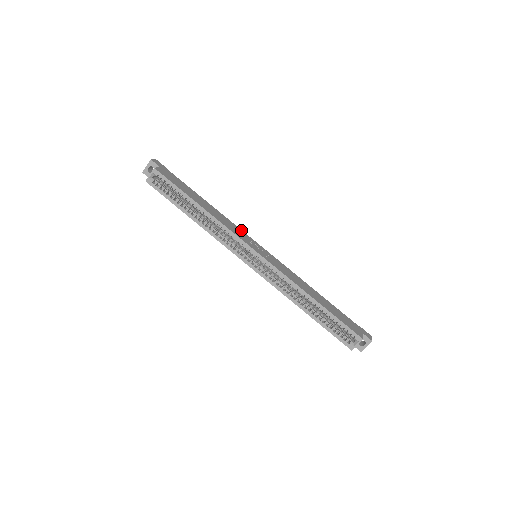
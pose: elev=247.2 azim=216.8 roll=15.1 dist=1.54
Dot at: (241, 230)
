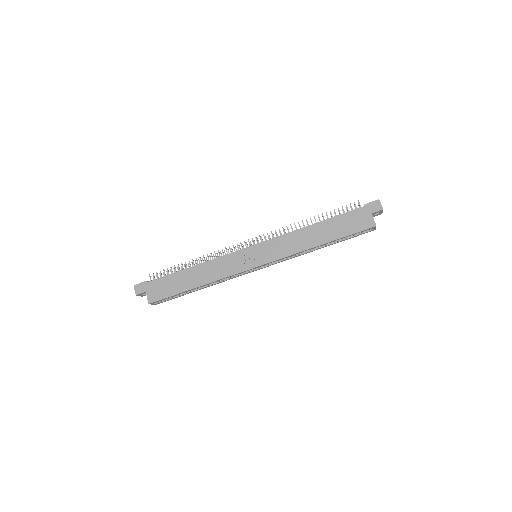
Dot at: (228, 255)
